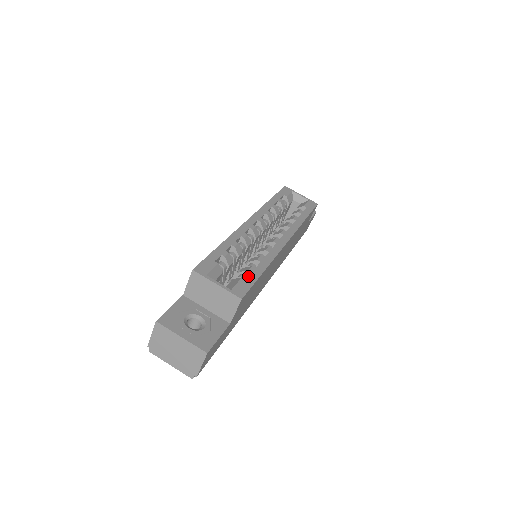
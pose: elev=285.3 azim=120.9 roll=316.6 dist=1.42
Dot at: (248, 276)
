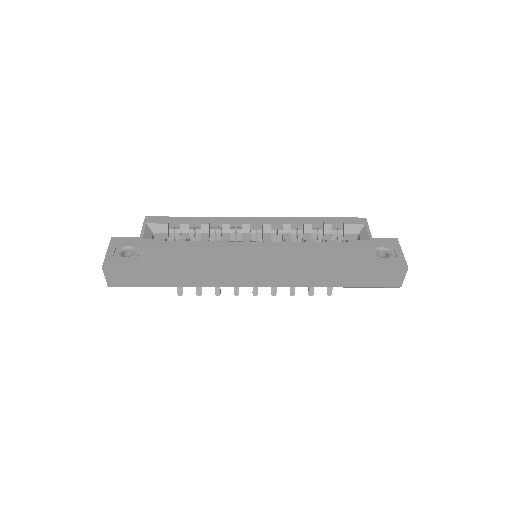
Dot at: (170, 241)
